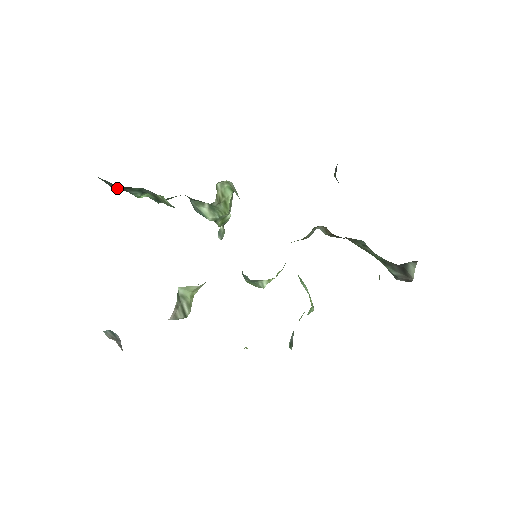
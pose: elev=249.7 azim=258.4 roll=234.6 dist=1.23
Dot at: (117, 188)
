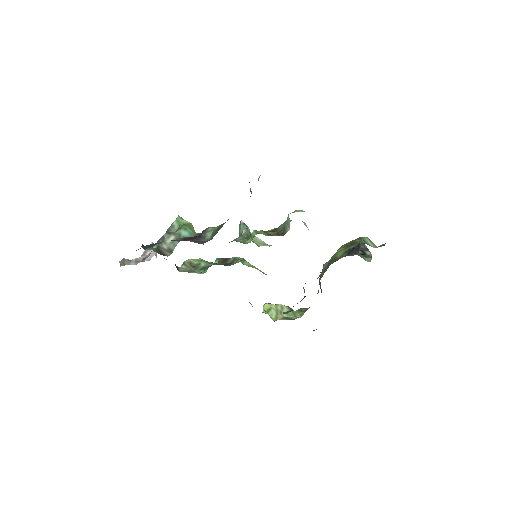
Dot at: occluded
